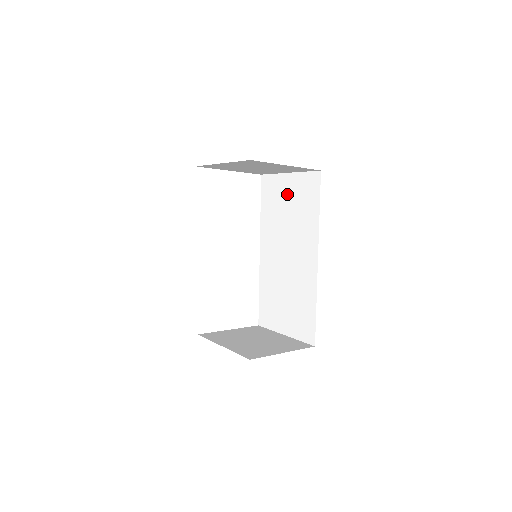
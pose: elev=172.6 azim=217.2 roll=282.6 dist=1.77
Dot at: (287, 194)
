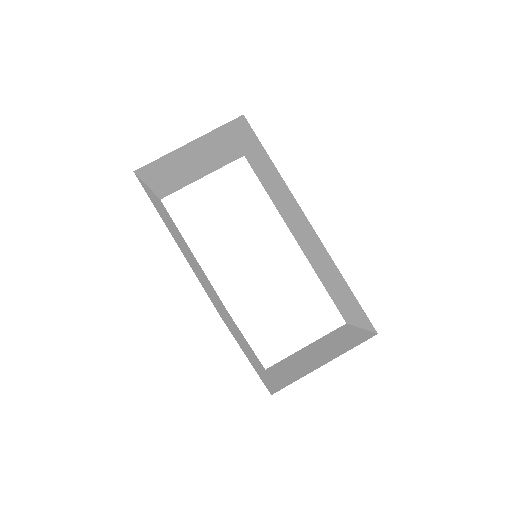
Dot at: (258, 162)
